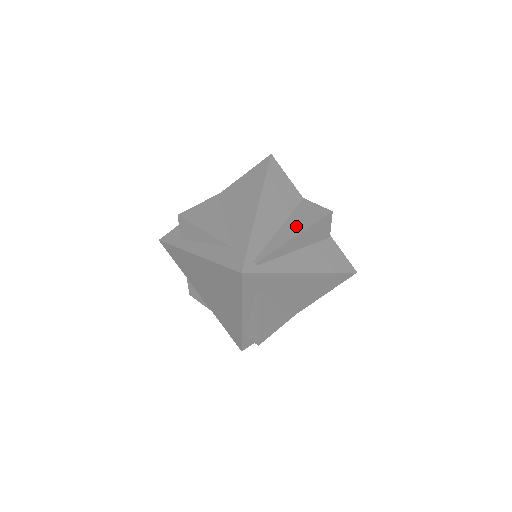
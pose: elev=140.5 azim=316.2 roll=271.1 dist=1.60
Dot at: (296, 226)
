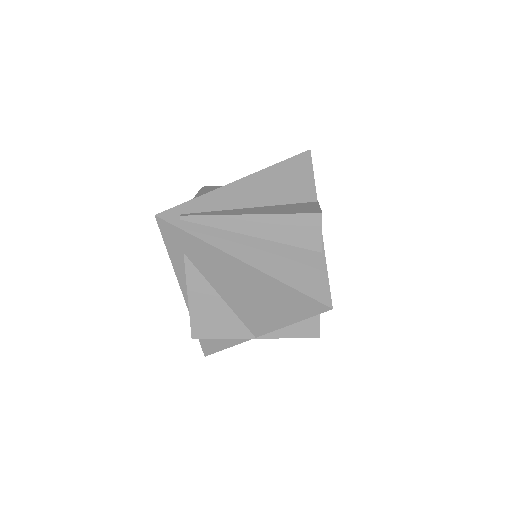
Dot at: (264, 210)
